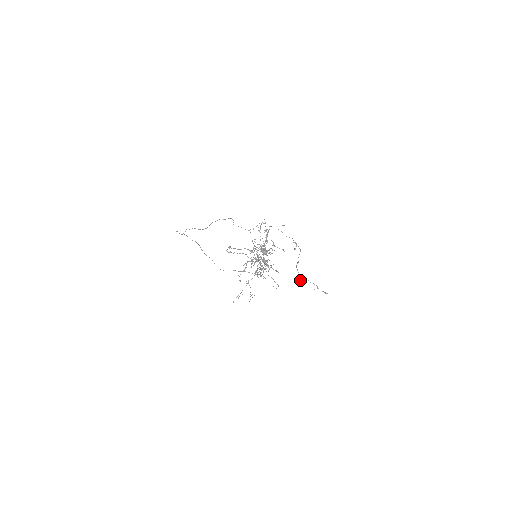
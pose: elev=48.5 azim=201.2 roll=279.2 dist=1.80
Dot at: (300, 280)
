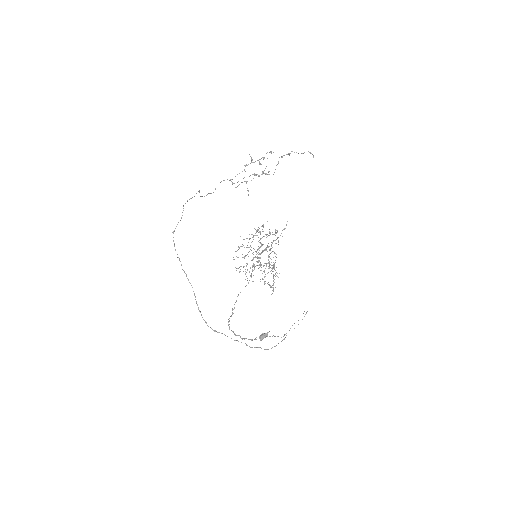
Dot at: (290, 153)
